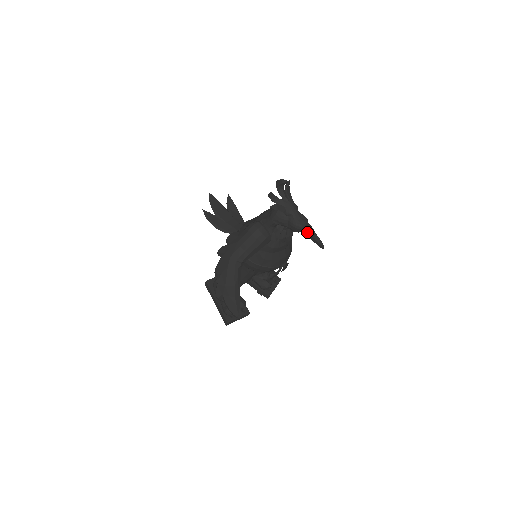
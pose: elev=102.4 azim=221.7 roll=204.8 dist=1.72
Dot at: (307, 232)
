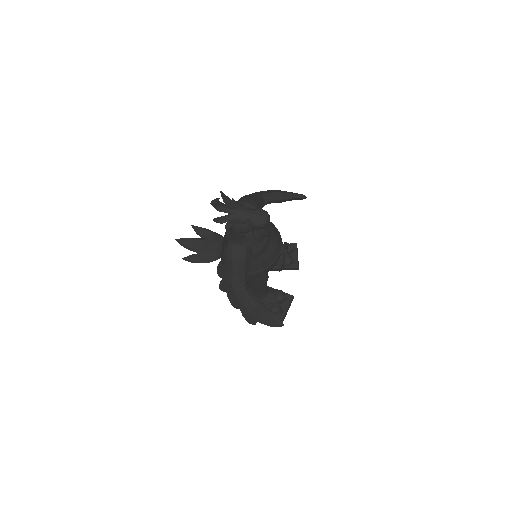
Dot at: (280, 200)
